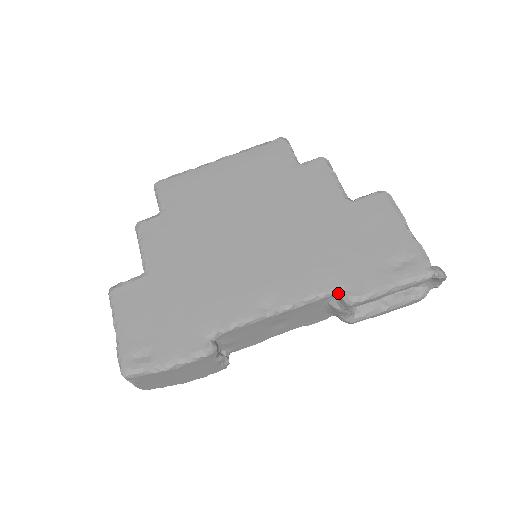
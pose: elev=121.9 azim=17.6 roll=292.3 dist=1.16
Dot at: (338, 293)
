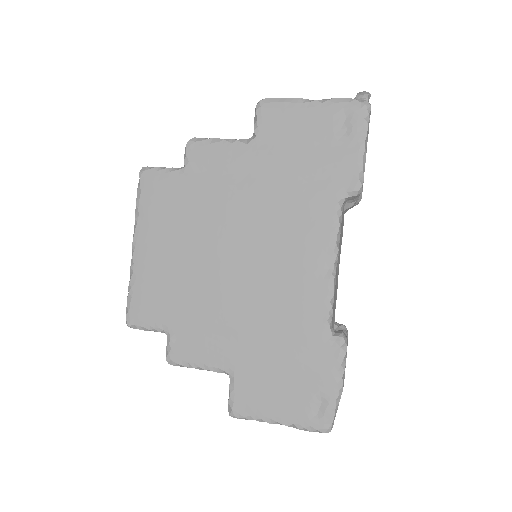
Dot at: (345, 198)
